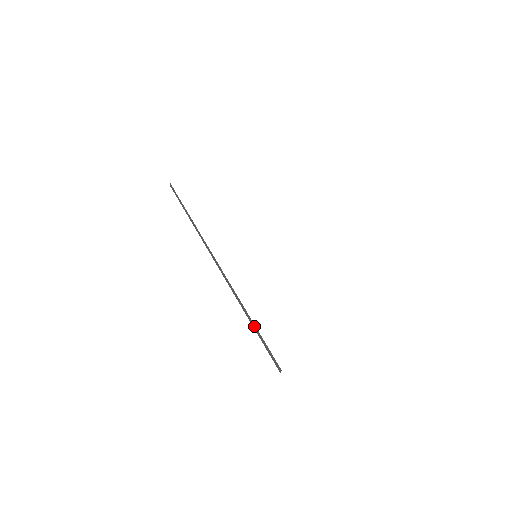
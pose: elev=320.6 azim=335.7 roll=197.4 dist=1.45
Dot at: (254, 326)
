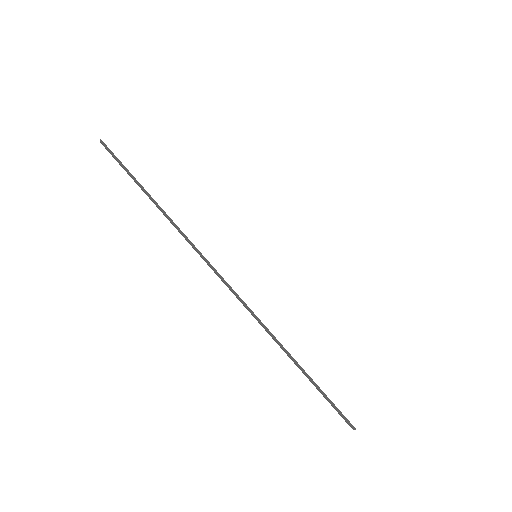
Dot at: (311, 380)
